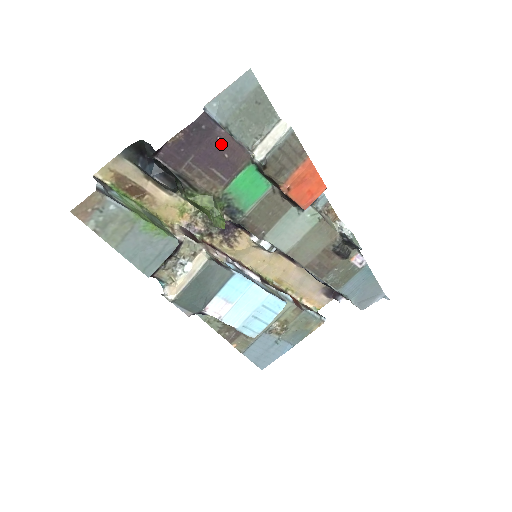
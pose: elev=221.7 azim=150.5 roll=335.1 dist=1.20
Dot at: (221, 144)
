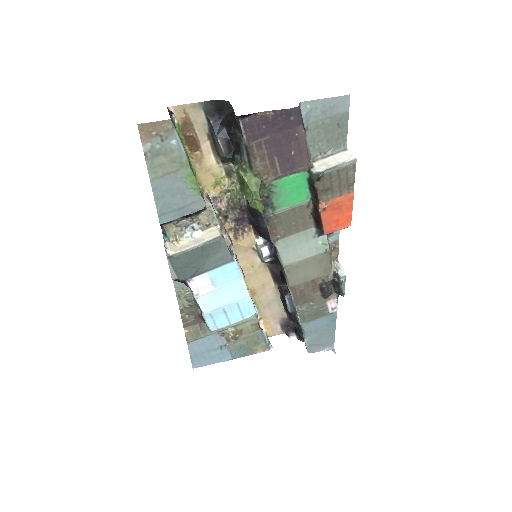
Dot at: (295, 141)
